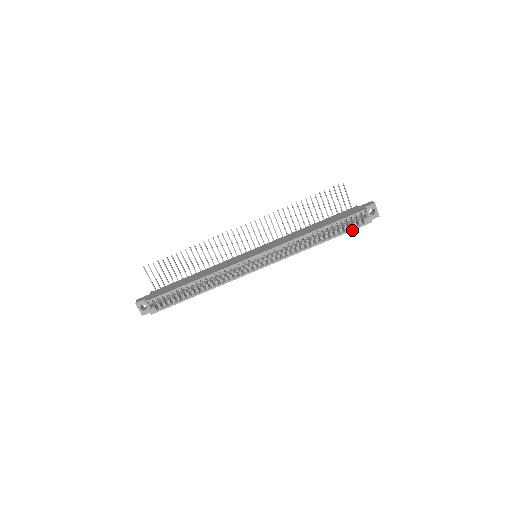
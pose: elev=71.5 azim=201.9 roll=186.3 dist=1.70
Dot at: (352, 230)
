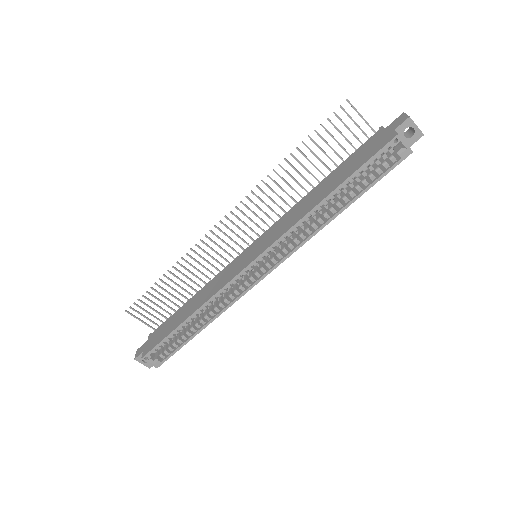
Dot at: (383, 176)
